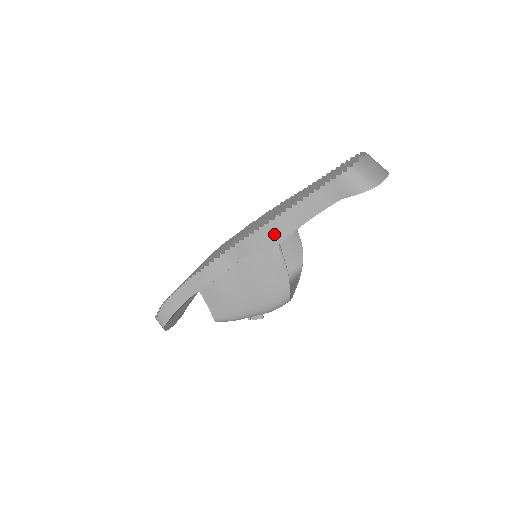
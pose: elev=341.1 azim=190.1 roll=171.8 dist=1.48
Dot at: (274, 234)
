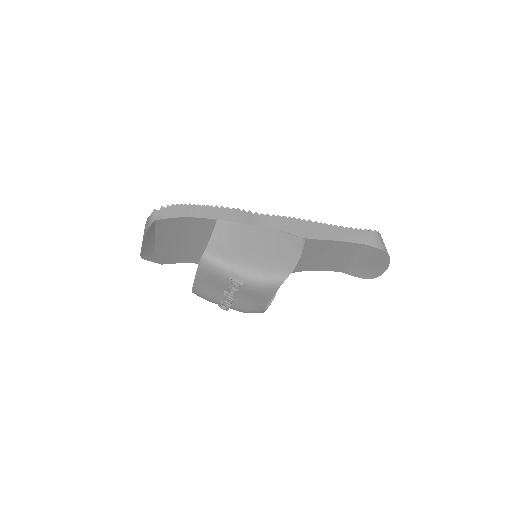
Dot at: (306, 230)
